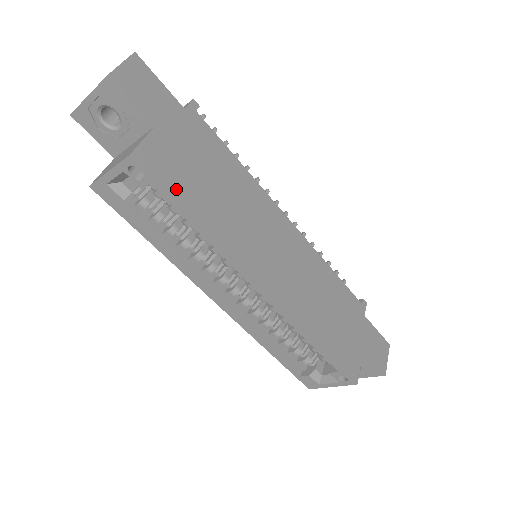
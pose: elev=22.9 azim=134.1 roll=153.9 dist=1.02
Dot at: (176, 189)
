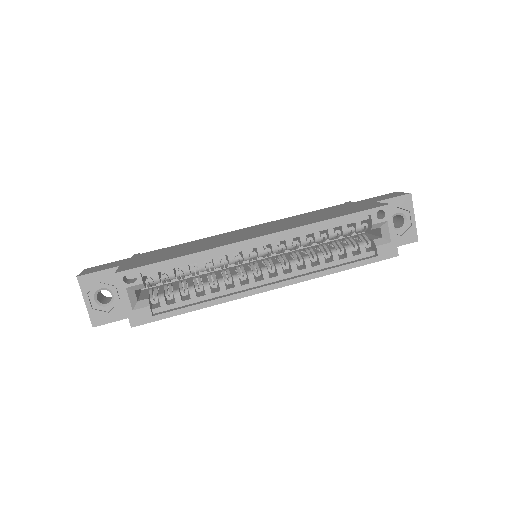
Dot at: (155, 262)
